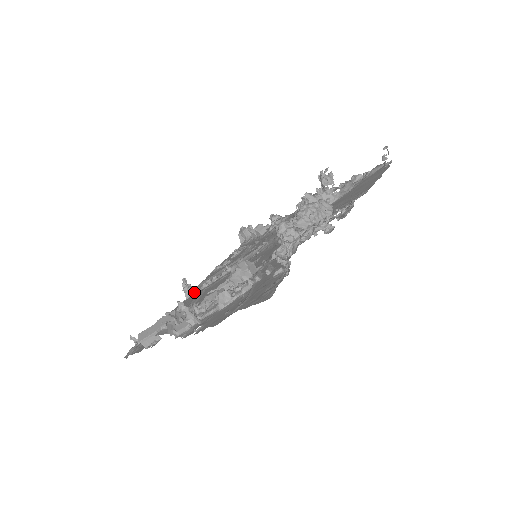
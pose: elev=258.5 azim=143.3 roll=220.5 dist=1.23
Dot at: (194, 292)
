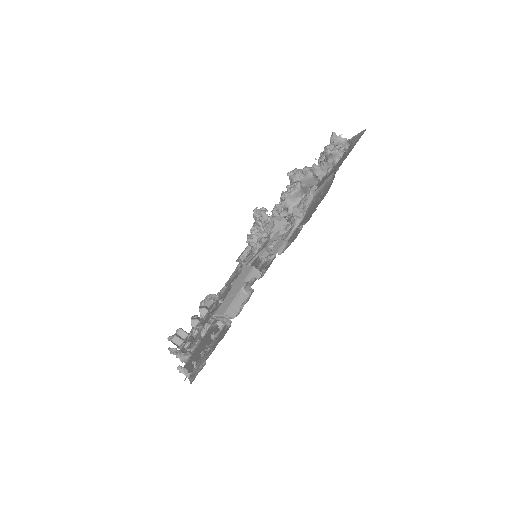
Dot at: (195, 345)
